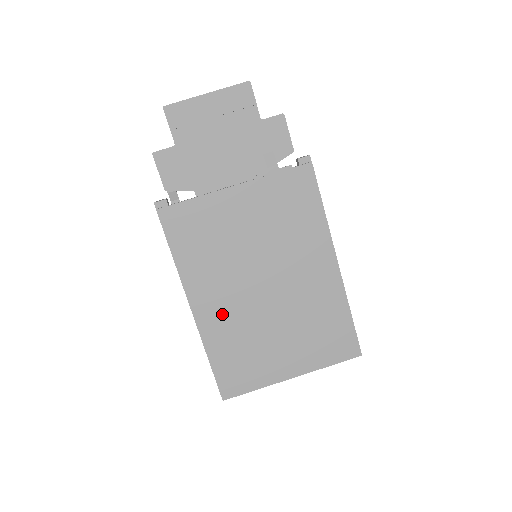
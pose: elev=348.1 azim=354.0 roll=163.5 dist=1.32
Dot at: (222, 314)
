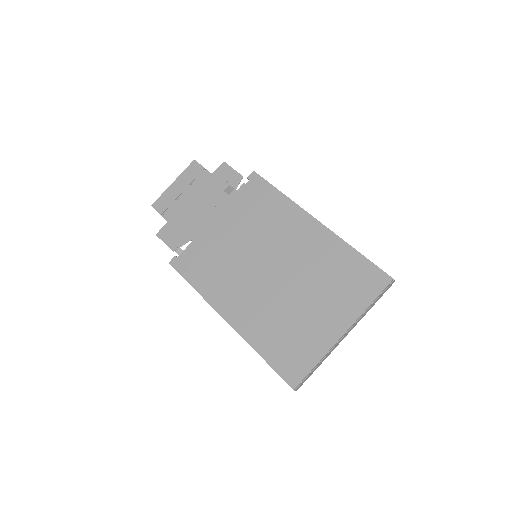
Dot at: (252, 312)
